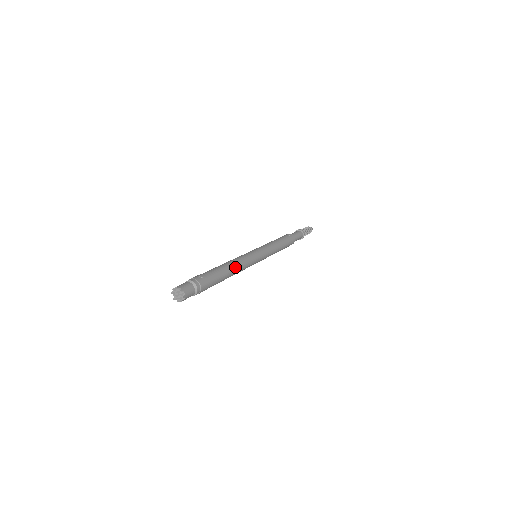
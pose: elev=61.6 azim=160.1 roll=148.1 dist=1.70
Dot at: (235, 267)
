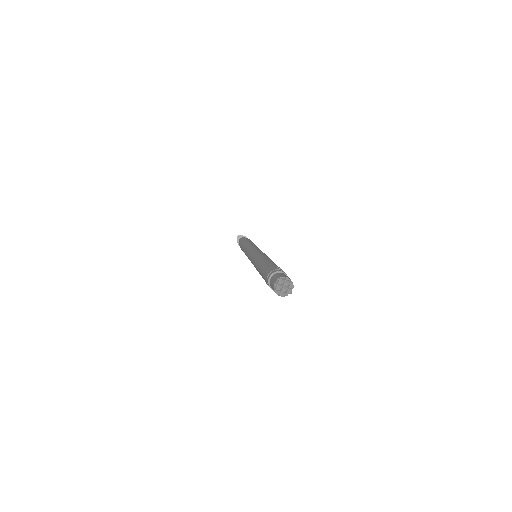
Dot at: occluded
